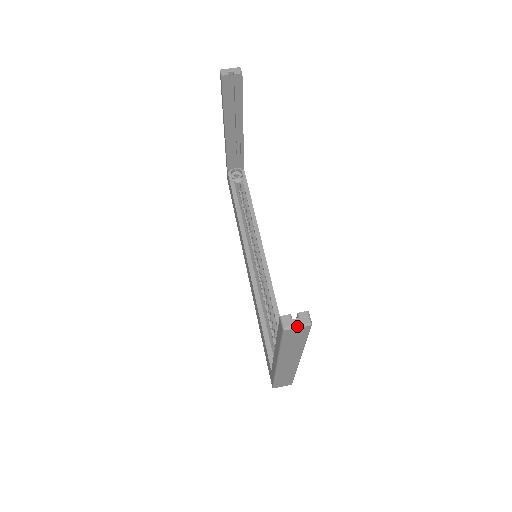
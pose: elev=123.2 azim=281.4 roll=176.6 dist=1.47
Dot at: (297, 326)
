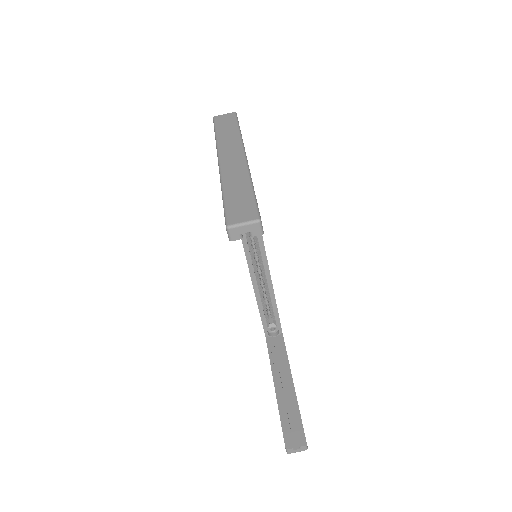
Dot at: occluded
